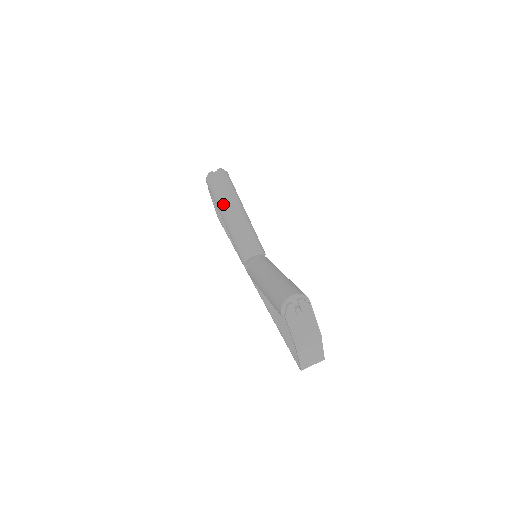
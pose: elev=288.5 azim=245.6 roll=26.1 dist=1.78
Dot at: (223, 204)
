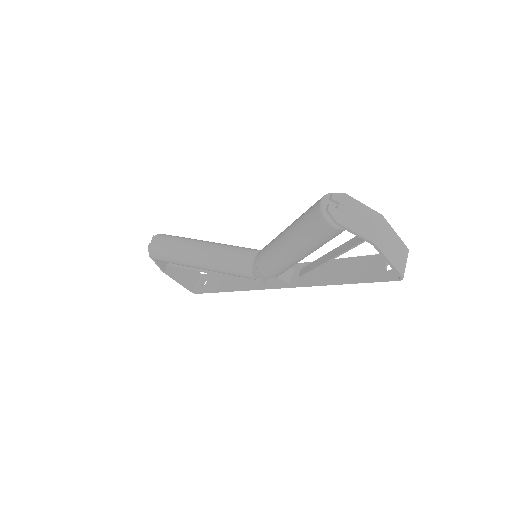
Dot at: (184, 253)
